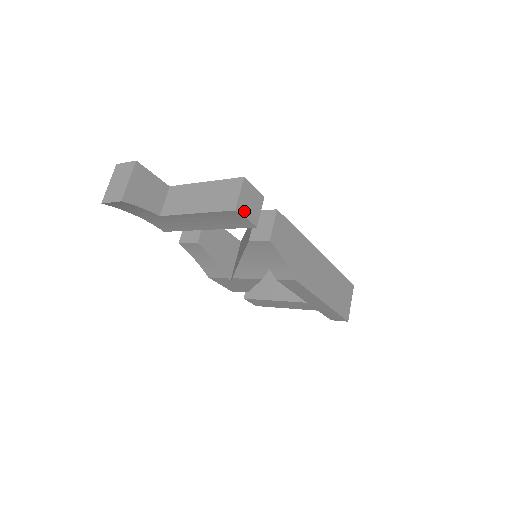
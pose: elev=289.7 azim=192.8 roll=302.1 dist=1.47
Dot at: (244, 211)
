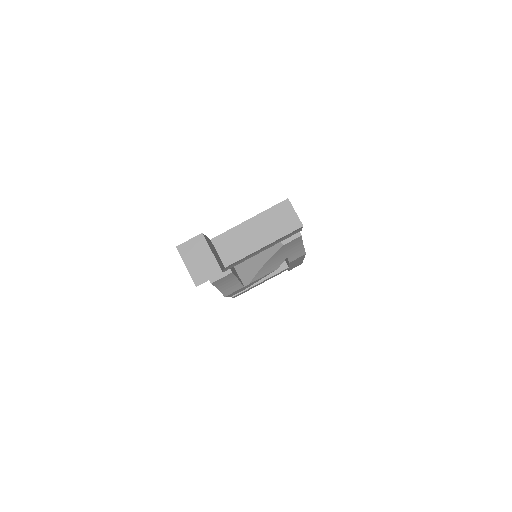
Dot at: occluded
